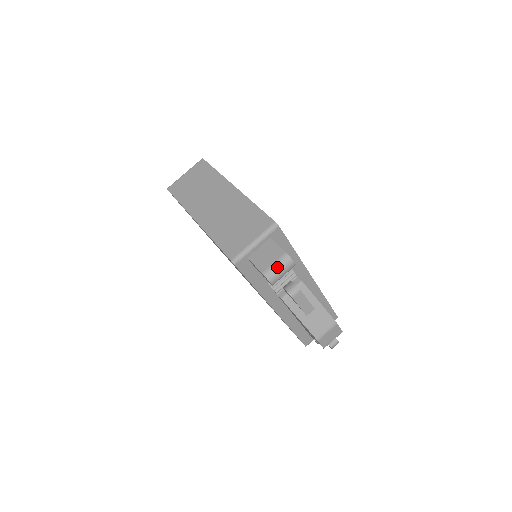
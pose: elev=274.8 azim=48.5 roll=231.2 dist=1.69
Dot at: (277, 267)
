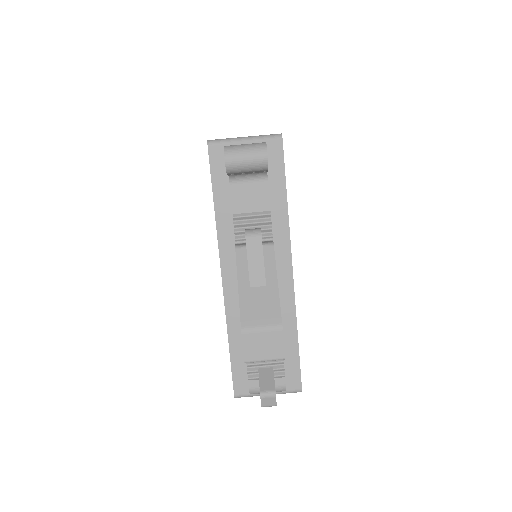
Dot at: (244, 146)
